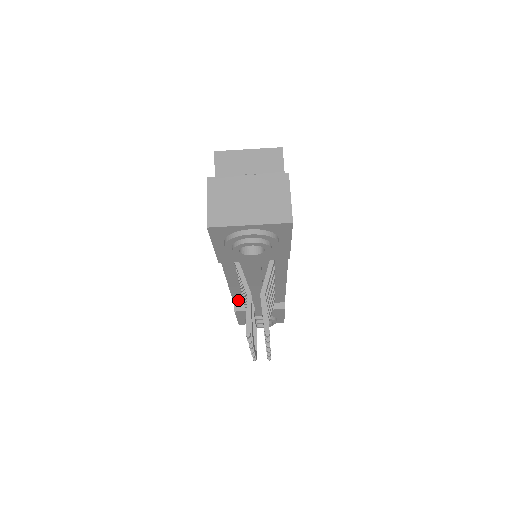
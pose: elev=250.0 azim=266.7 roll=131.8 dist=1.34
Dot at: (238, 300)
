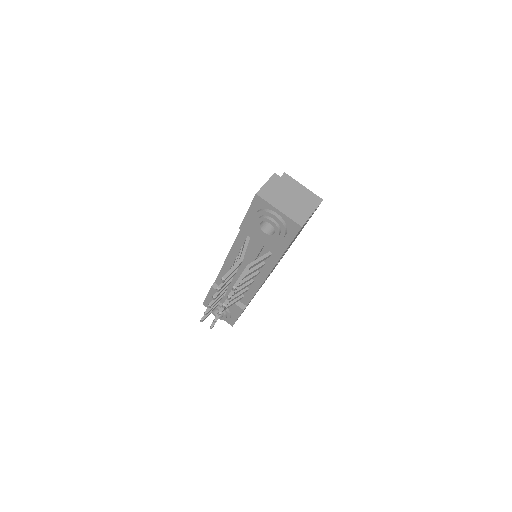
Dot at: (220, 279)
